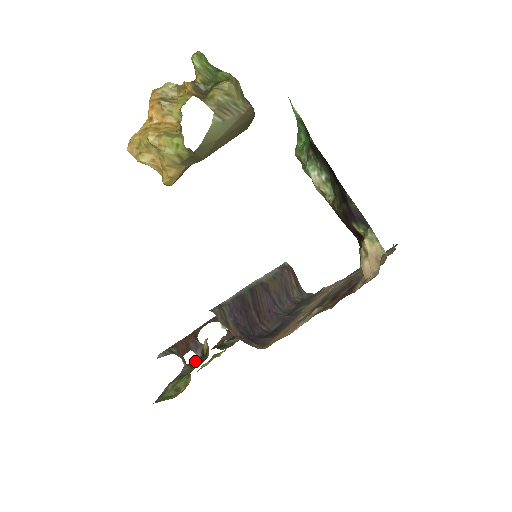
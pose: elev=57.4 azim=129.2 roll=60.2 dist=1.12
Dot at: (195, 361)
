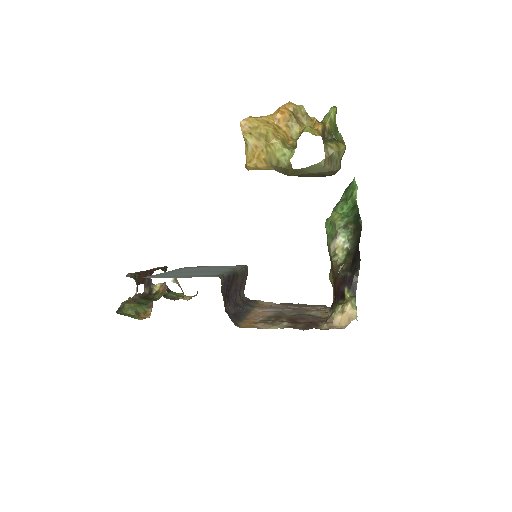
Dot at: (143, 294)
